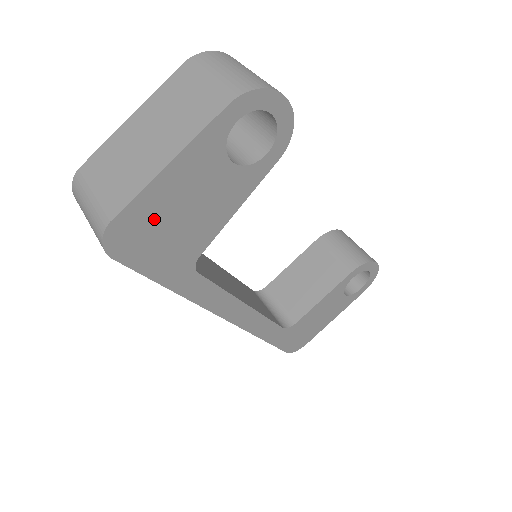
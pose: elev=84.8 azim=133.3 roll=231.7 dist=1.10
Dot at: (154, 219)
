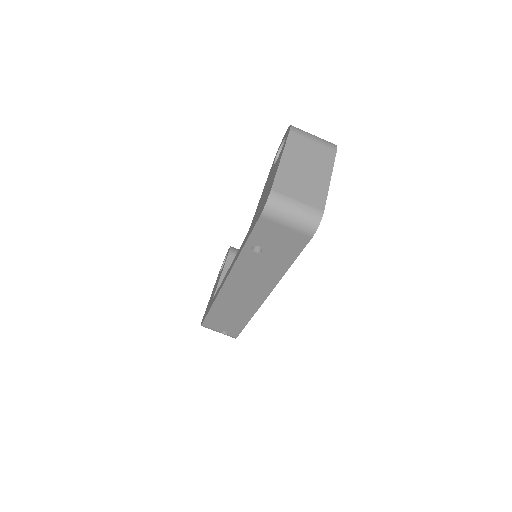
Dot at: occluded
